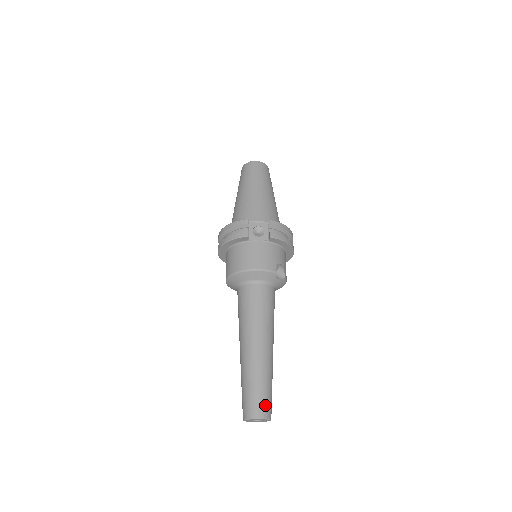
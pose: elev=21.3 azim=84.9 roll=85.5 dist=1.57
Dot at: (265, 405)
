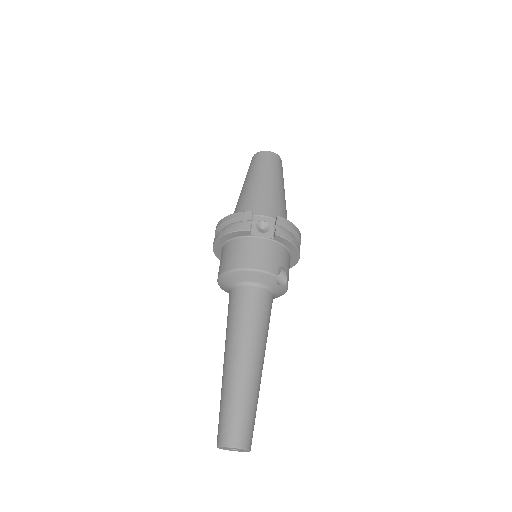
Dot at: (245, 432)
